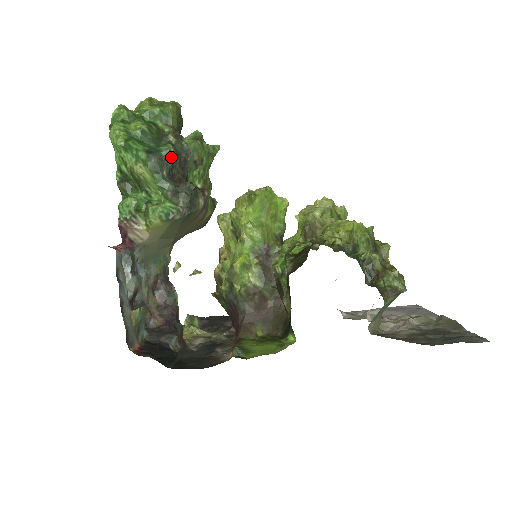
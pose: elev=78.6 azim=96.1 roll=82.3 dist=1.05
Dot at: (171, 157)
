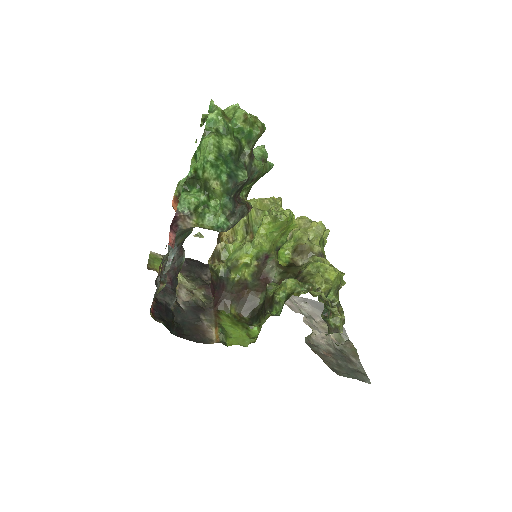
Dot at: (243, 183)
